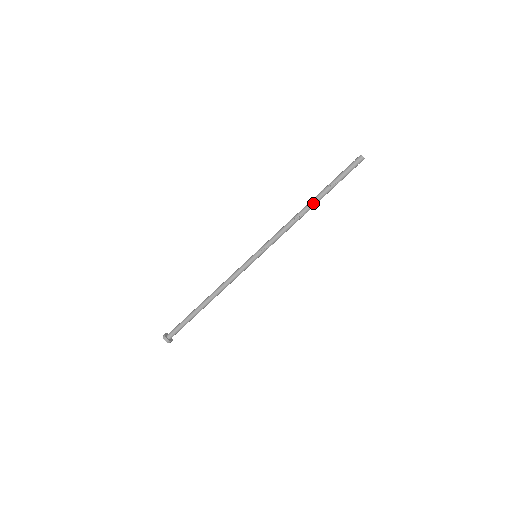
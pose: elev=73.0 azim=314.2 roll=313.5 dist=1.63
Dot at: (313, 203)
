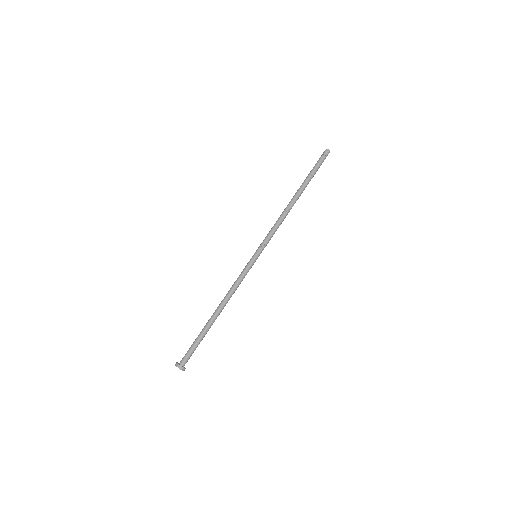
Dot at: (297, 195)
